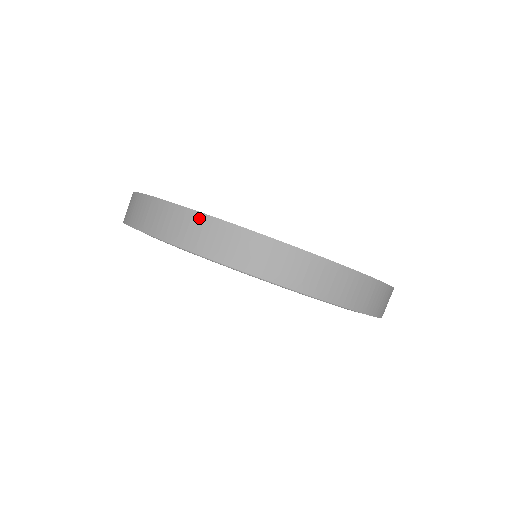
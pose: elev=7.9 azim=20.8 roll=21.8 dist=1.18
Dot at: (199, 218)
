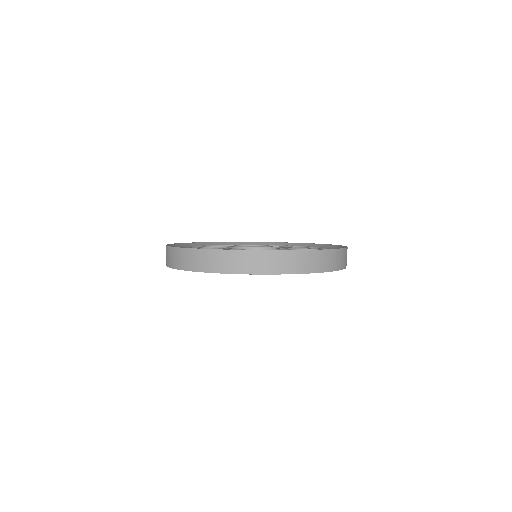
Dot at: (175, 250)
